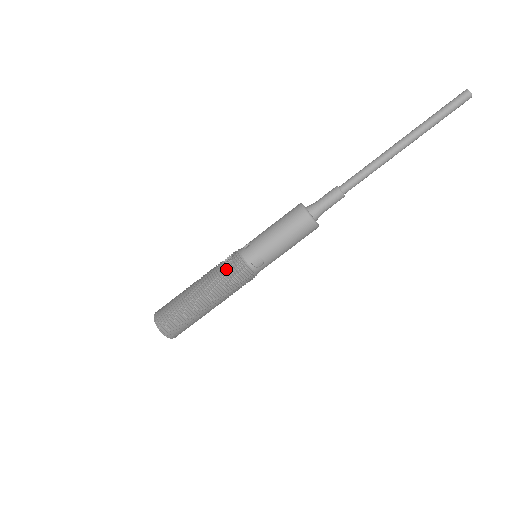
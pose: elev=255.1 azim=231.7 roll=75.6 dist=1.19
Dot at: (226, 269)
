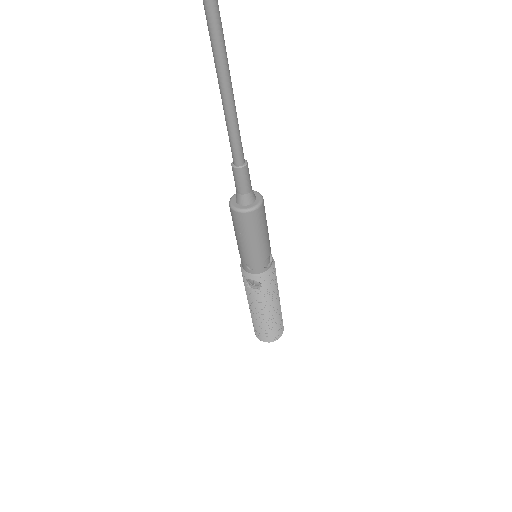
Dot at: (263, 288)
